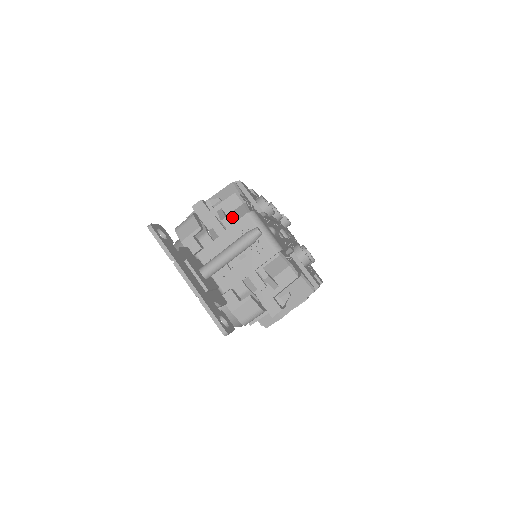
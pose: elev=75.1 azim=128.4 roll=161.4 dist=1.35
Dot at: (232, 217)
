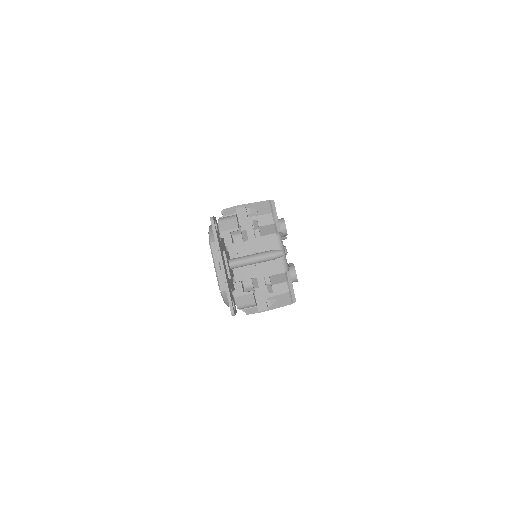
Dot at: (263, 230)
